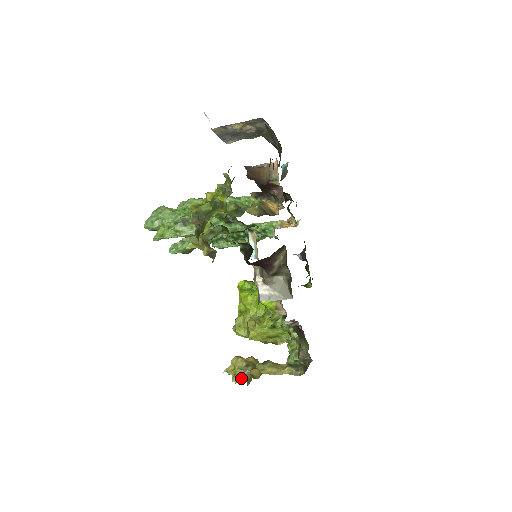
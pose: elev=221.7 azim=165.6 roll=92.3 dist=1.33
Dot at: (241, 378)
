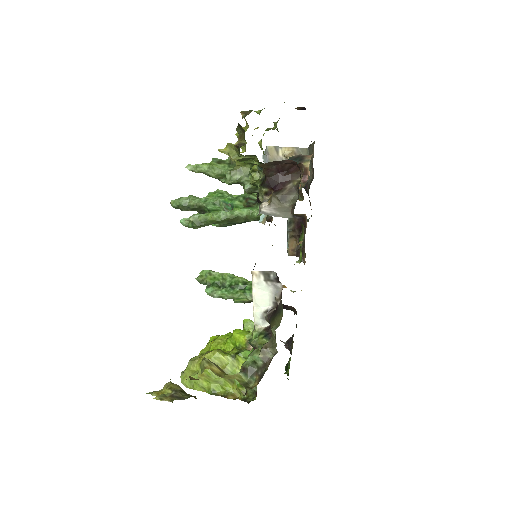
Dot at: (168, 396)
